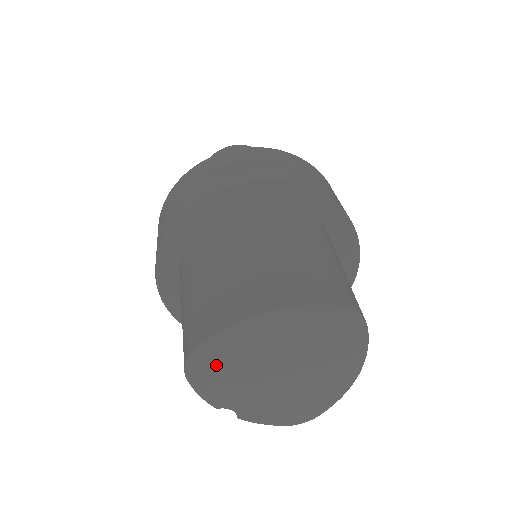
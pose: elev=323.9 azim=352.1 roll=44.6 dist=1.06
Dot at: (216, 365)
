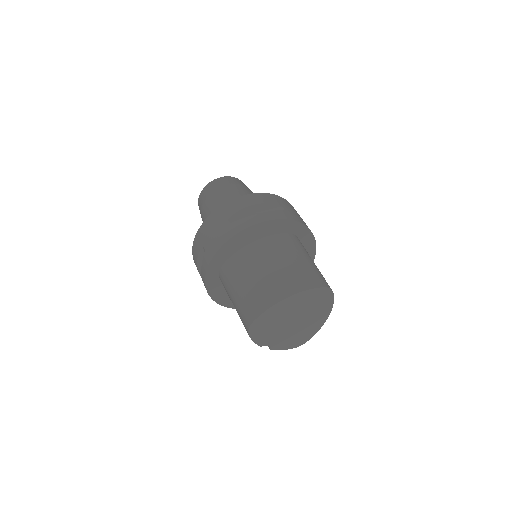
Dot at: (263, 325)
